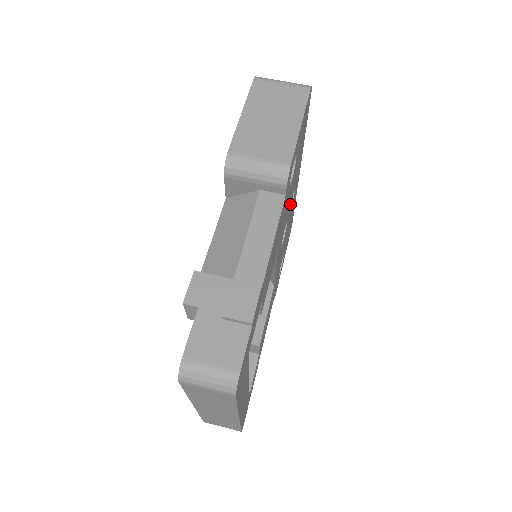
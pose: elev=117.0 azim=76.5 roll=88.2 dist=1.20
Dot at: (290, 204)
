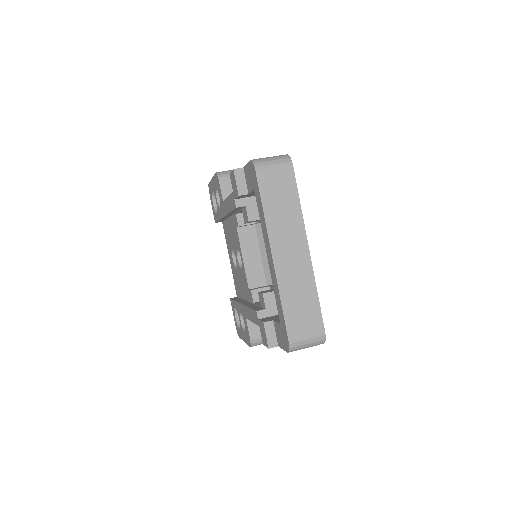
Dot at: occluded
